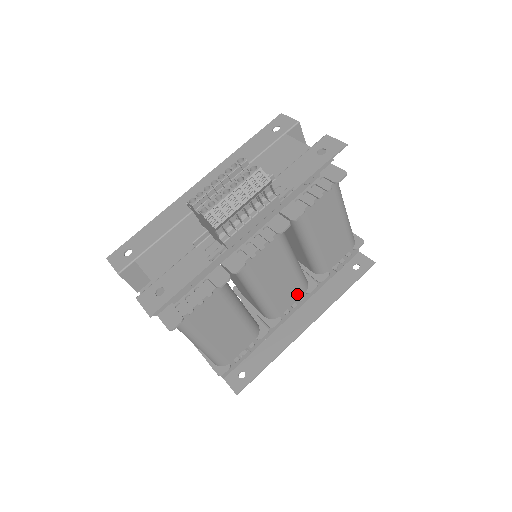
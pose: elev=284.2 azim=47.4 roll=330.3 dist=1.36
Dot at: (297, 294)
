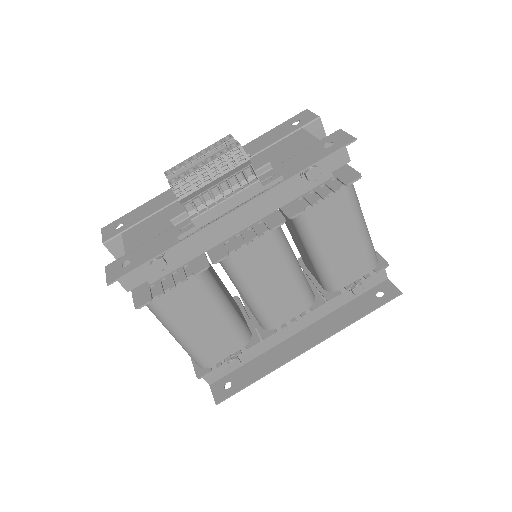
Dot at: (298, 308)
